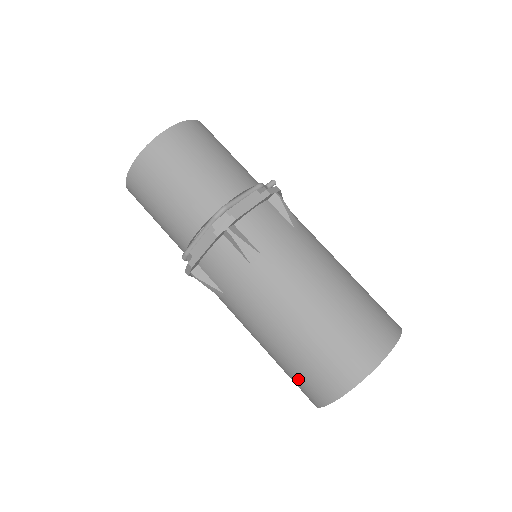
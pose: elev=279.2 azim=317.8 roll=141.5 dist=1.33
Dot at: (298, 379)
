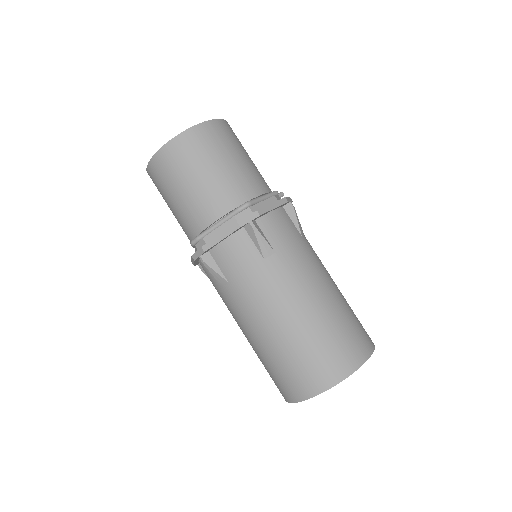
Dot at: (282, 373)
